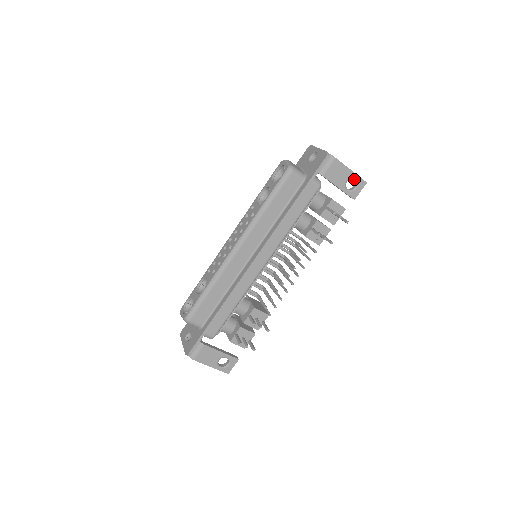
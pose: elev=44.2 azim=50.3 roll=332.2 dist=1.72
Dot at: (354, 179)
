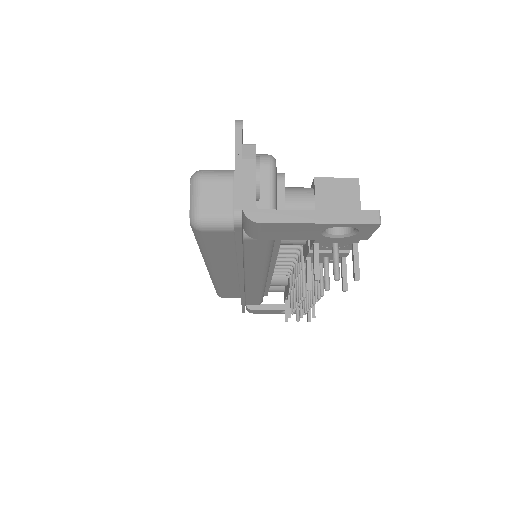
Dot at: (344, 220)
